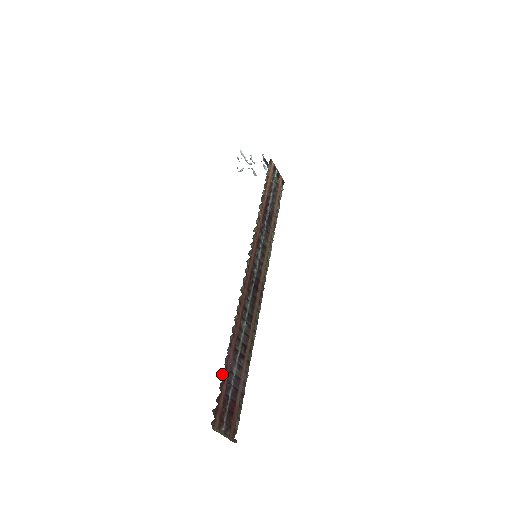
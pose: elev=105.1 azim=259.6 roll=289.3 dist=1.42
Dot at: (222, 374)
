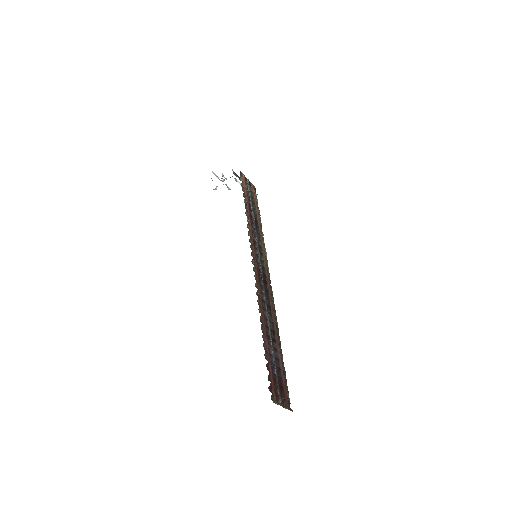
Dot at: (265, 358)
